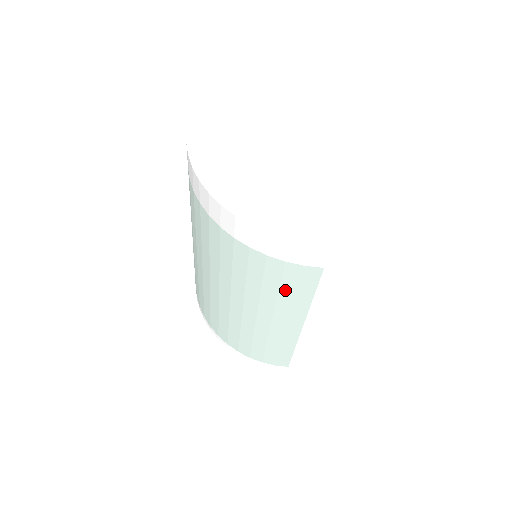
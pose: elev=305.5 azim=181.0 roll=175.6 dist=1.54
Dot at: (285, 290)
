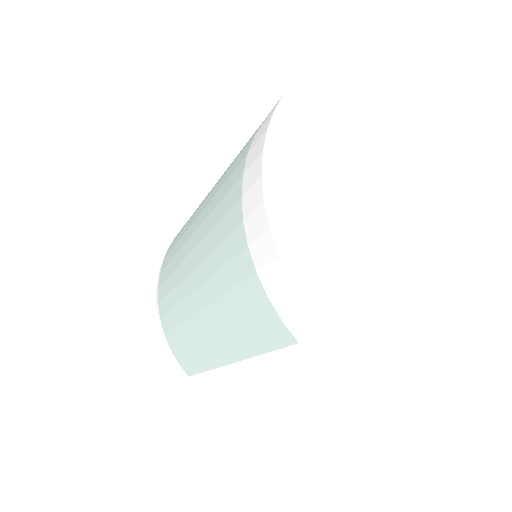
Dot at: (243, 320)
